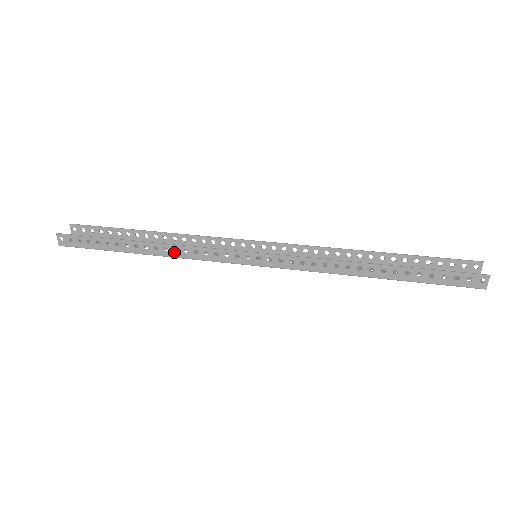
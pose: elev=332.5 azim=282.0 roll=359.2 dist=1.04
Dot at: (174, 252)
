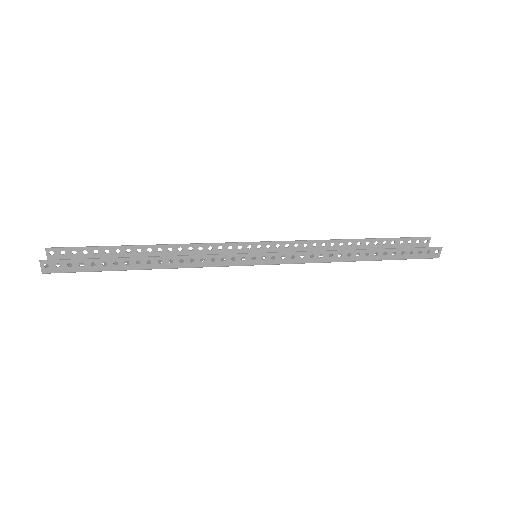
Dot at: (179, 263)
